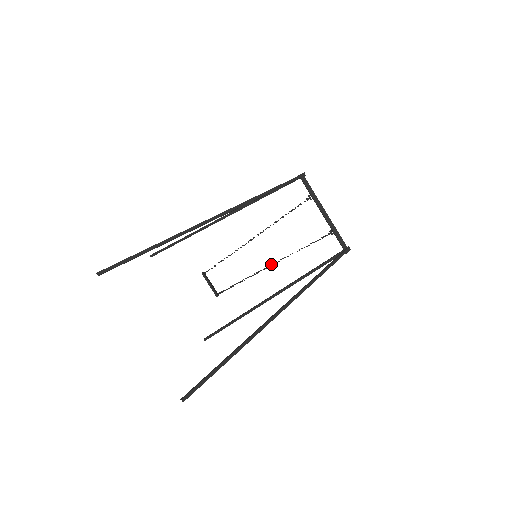
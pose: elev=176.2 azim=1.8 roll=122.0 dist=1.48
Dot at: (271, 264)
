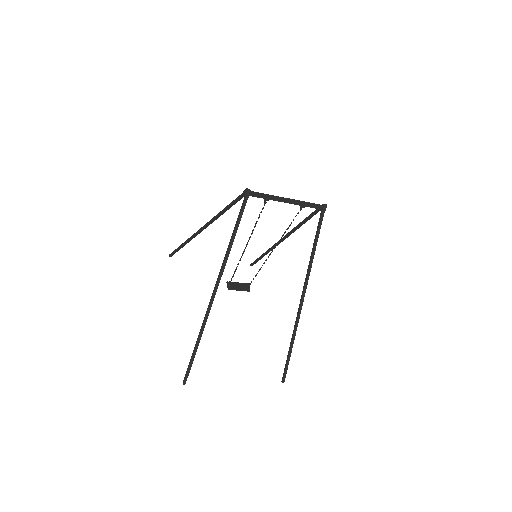
Dot at: (271, 252)
